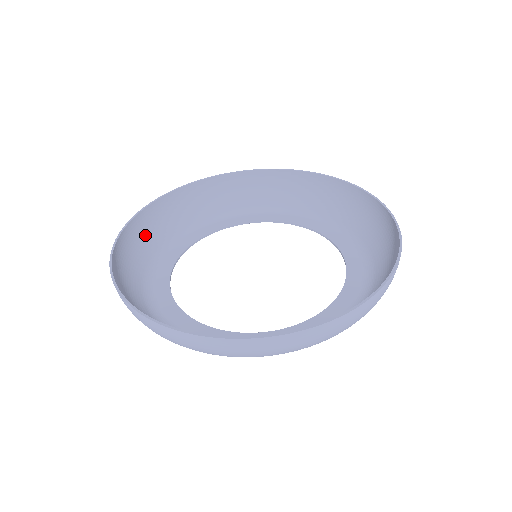
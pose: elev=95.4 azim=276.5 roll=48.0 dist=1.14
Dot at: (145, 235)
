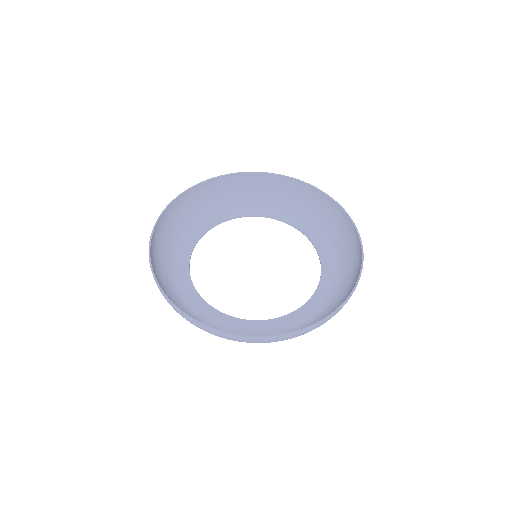
Dot at: (224, 190)
